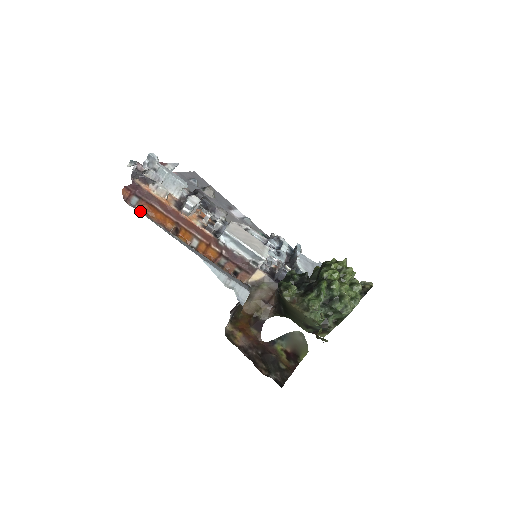
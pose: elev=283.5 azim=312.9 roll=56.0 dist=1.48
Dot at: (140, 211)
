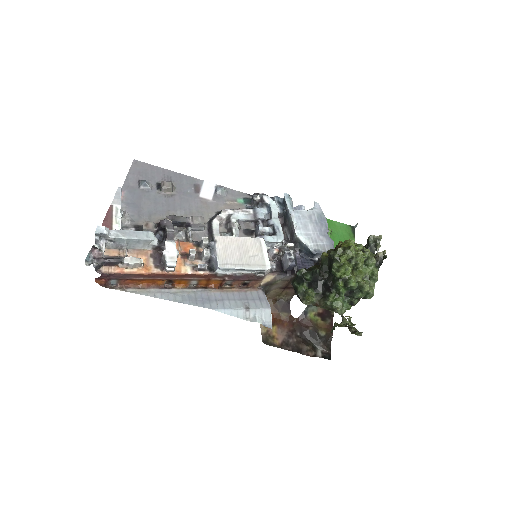
Dot at: (125, 287)
